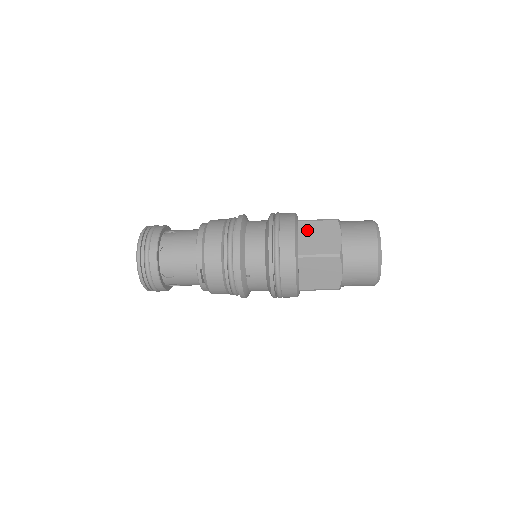
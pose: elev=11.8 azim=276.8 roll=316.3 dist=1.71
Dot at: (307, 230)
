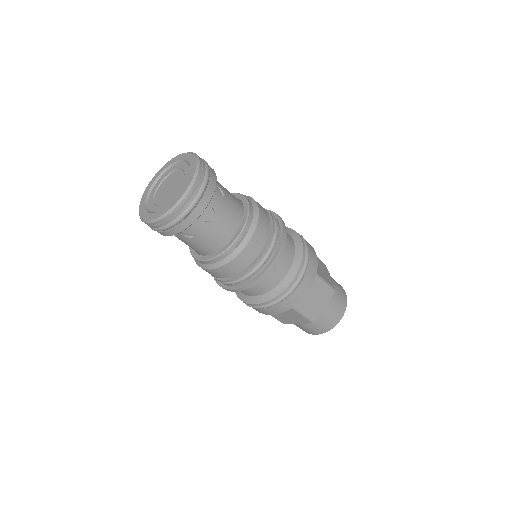
Dot at: occluded
